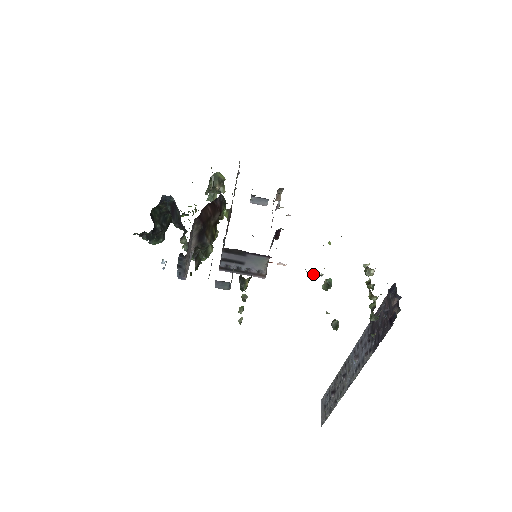
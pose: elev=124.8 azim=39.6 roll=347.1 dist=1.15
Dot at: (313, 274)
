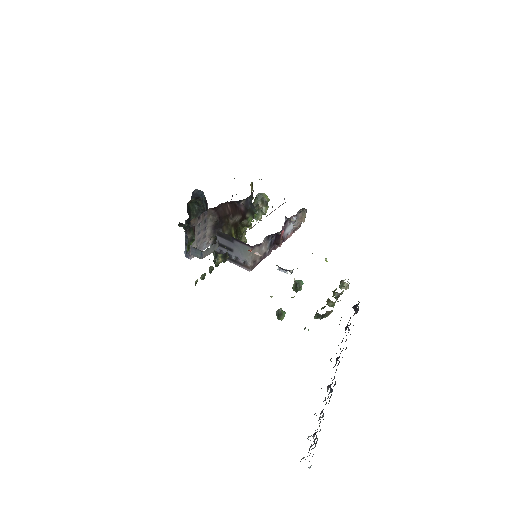
Dot at: (282, 268)
